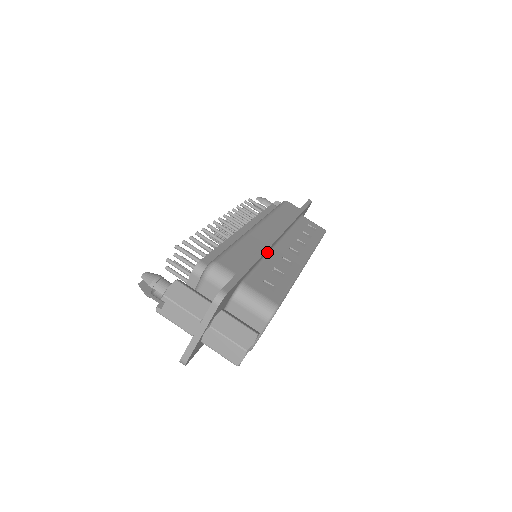
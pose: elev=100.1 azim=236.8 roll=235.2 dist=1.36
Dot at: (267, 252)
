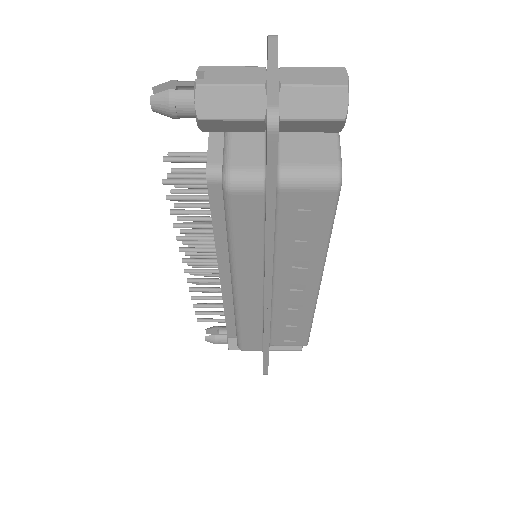
Dot at: occluded
